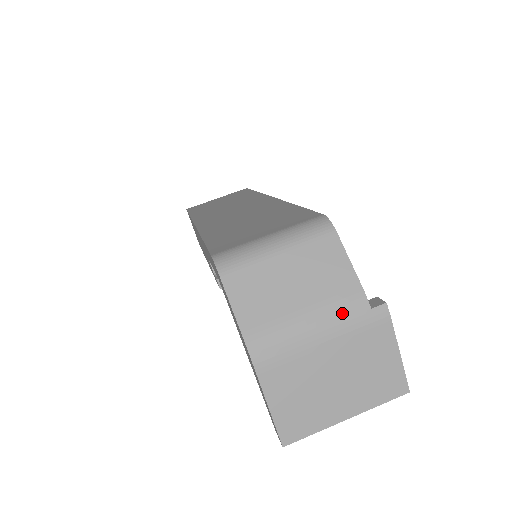
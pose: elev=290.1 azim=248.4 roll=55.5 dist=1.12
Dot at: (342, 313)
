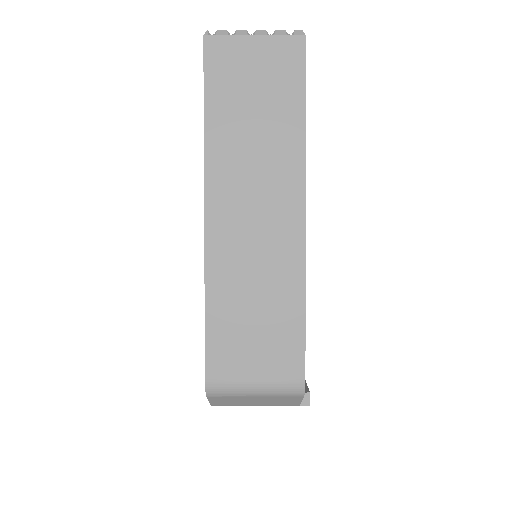
Dot at: occluded
